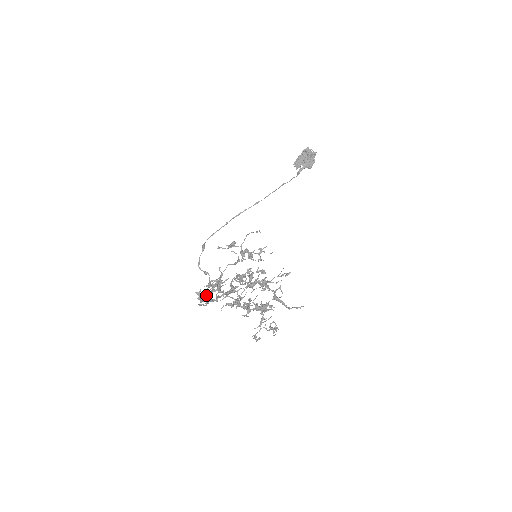
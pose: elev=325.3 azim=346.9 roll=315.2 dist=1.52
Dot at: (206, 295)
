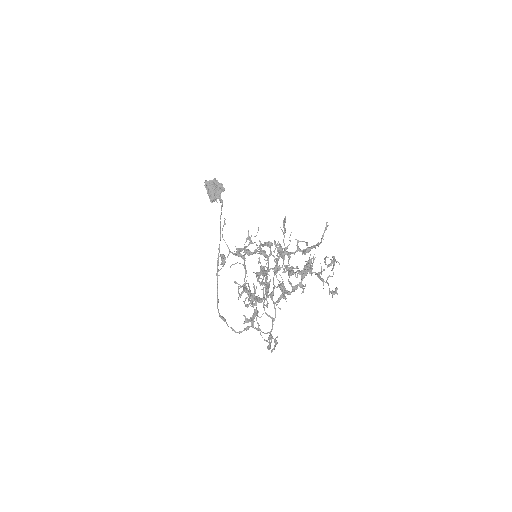
Dot at: (254, 315)
